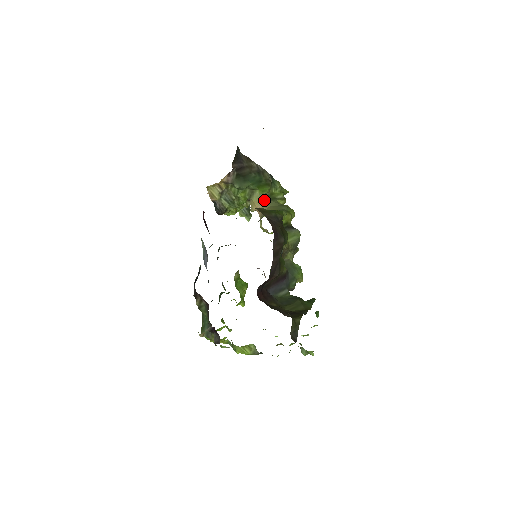
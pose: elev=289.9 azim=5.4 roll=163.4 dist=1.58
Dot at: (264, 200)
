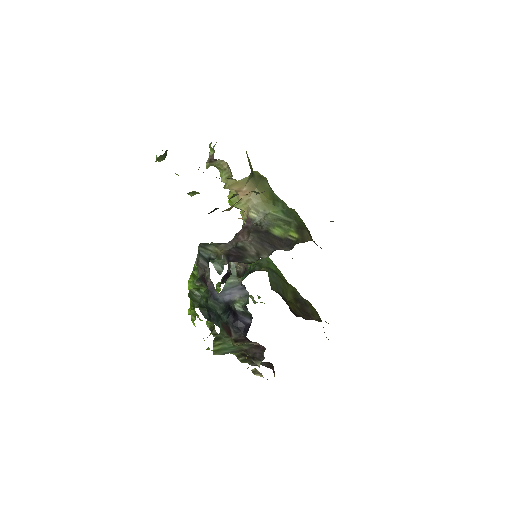
Dot at: (250, 179)
